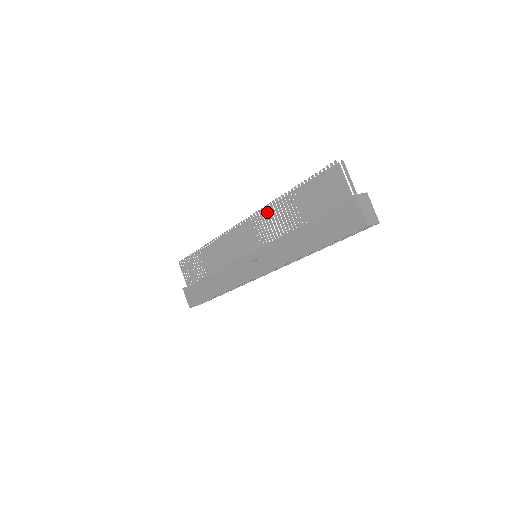
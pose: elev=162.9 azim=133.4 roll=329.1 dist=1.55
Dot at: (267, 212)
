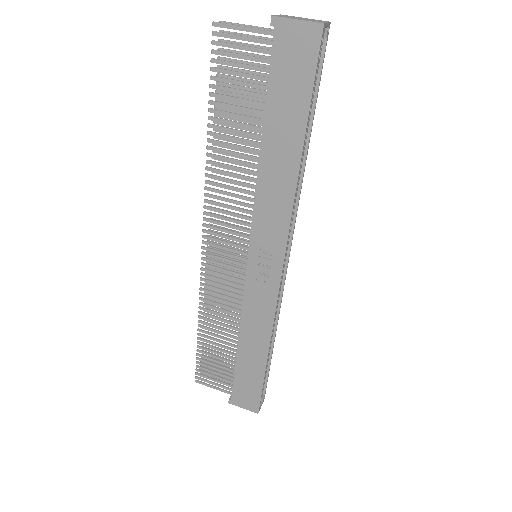
Dot at: (213, 189)
